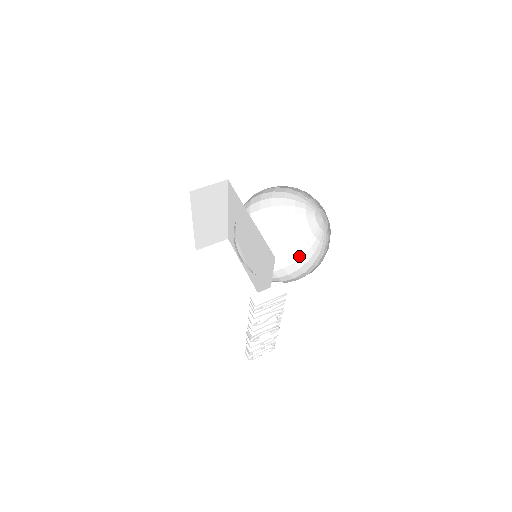
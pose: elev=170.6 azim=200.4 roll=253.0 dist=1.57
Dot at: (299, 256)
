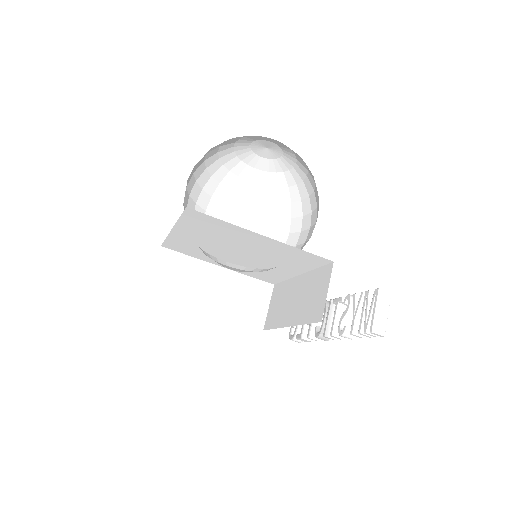
Dot at: (250, 201)
